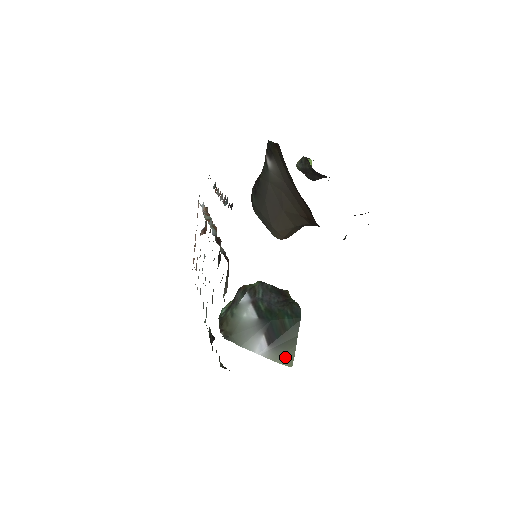
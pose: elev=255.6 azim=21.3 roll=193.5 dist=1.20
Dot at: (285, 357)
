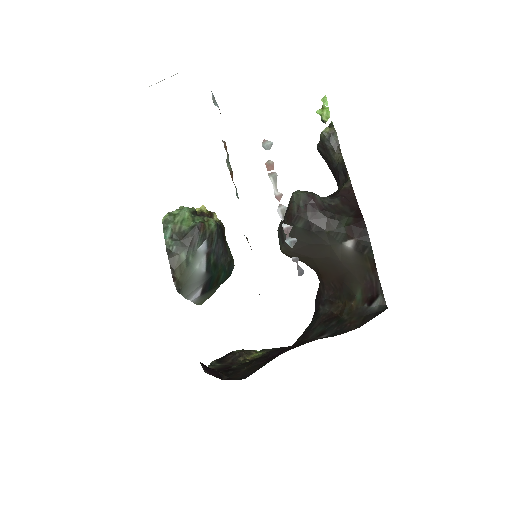
Dot at: (204, 301)
